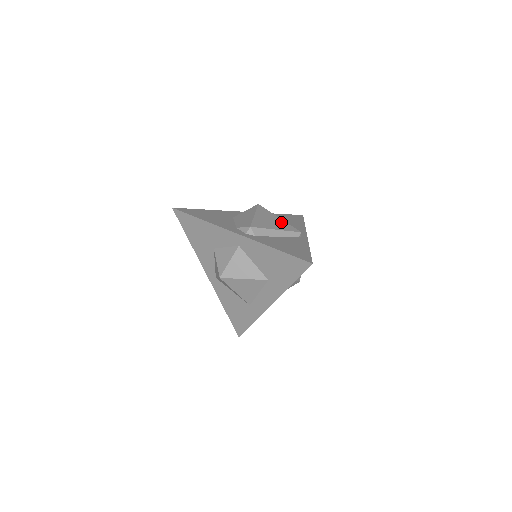
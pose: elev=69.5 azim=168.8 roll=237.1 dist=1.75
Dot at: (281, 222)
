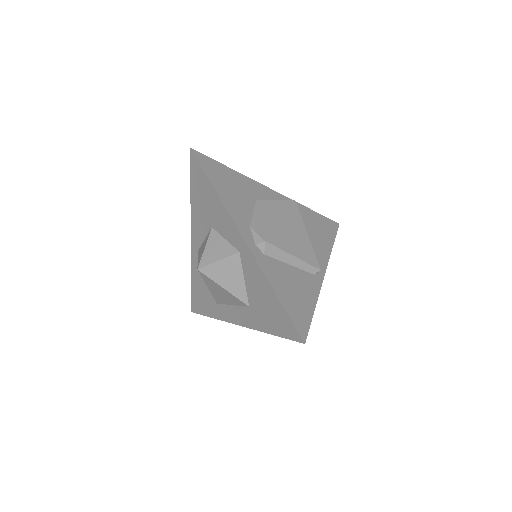
Dot at: (306, 244)
